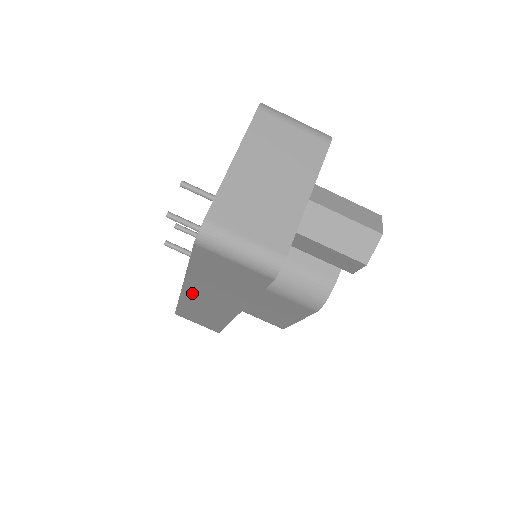
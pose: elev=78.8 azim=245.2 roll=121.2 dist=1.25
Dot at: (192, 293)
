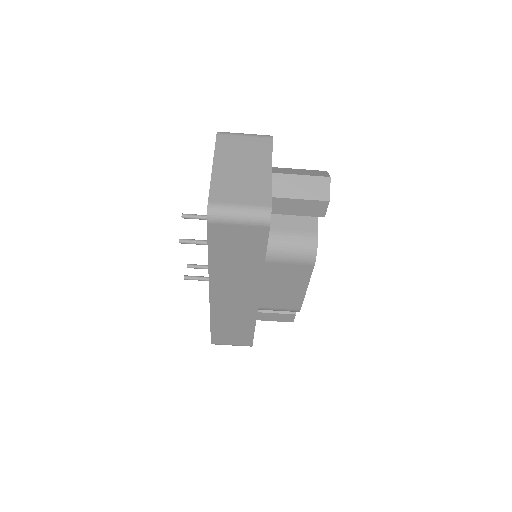
Dot at: (218, 295)
